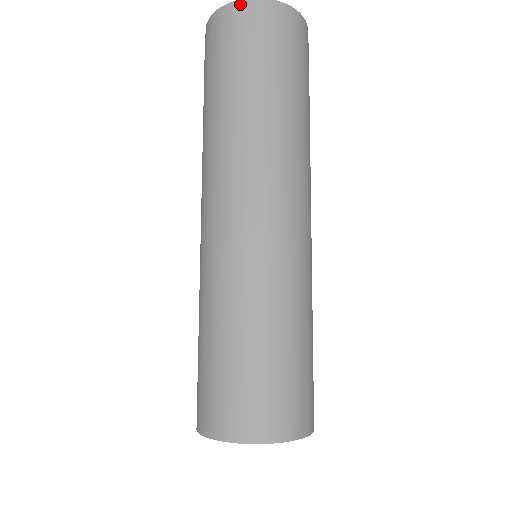
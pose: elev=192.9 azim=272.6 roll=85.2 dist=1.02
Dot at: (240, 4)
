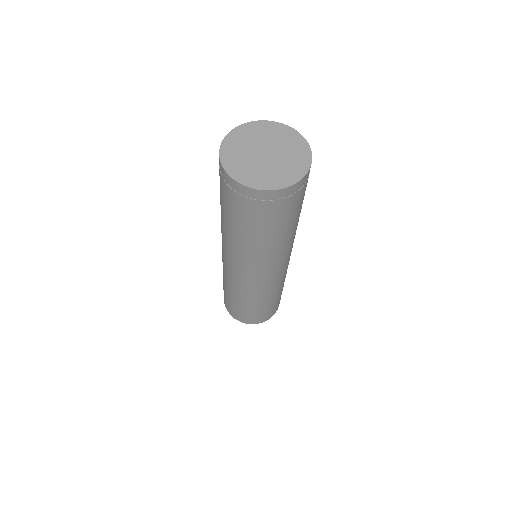
Dot at: (251, 191)
